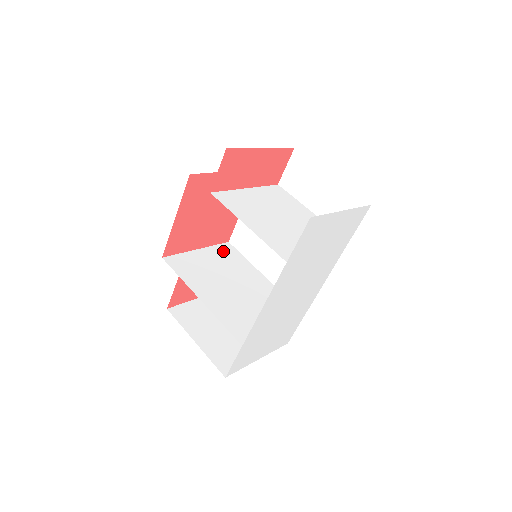
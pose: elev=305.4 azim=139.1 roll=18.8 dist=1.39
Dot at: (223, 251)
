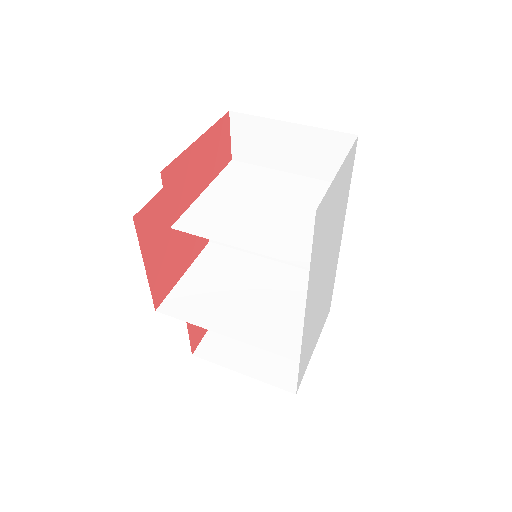
Dot at: (211, 257)
